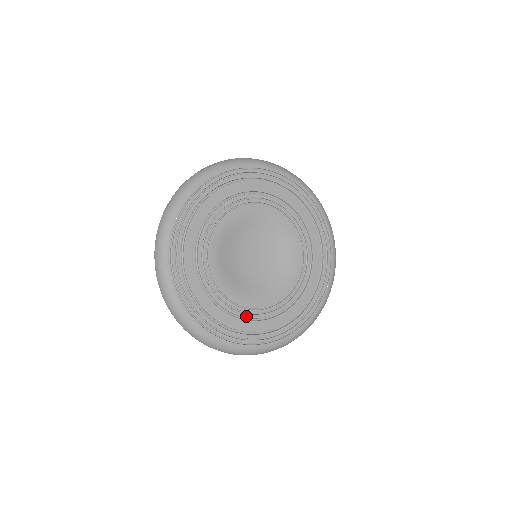
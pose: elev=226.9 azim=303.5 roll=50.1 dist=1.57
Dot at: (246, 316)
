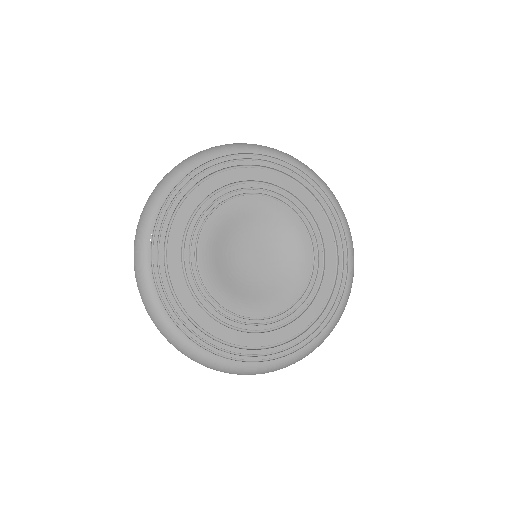
Dot at: (264, 328)
